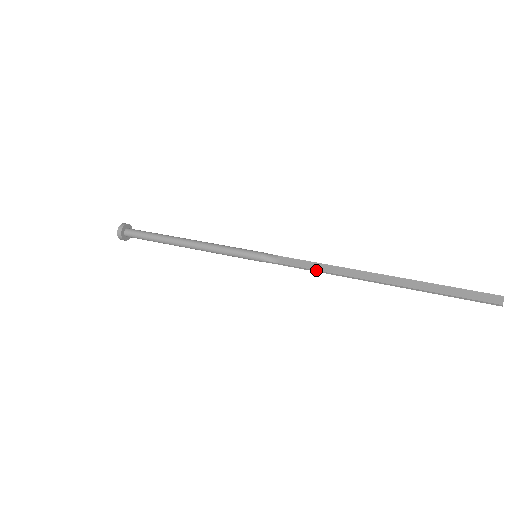
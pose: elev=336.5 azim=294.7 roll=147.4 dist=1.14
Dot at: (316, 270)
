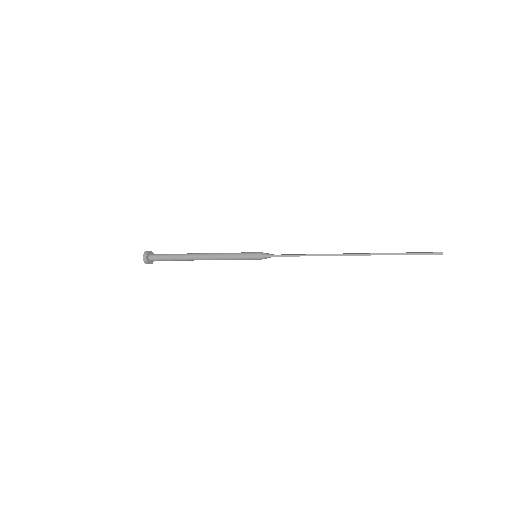
Dot at: (303, 254)
